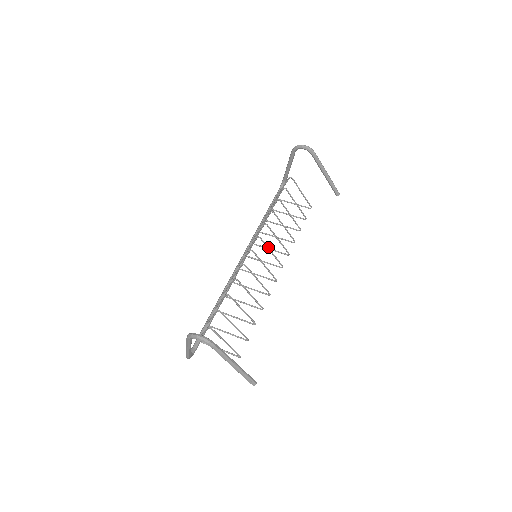
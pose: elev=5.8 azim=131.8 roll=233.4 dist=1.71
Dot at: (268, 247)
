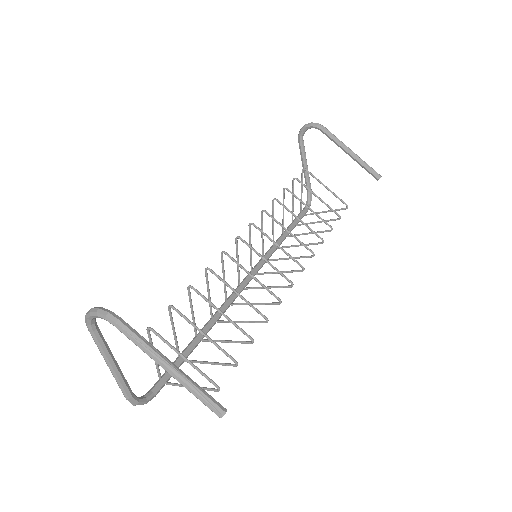
Dot at: (269, 237)
